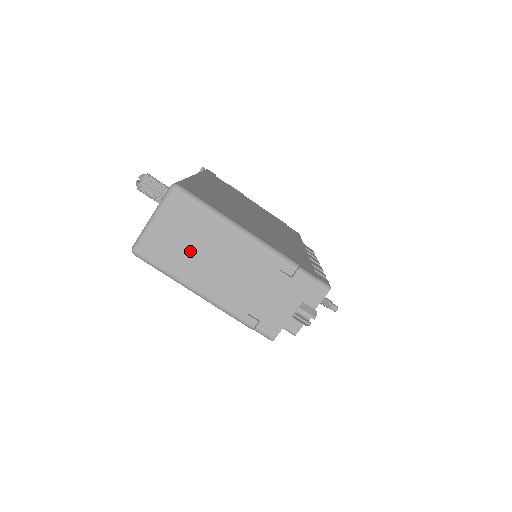
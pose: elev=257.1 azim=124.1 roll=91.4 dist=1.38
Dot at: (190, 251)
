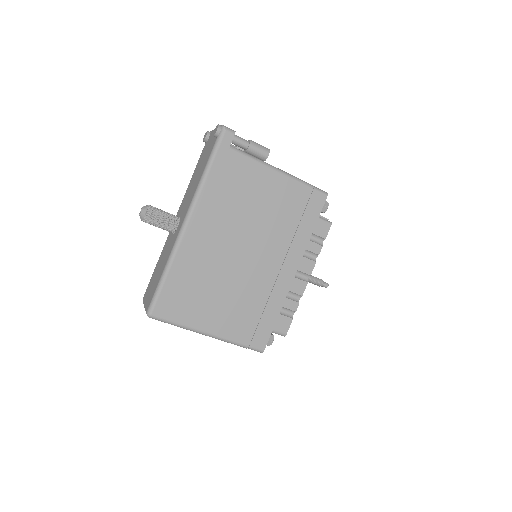
Dot at: occluded
